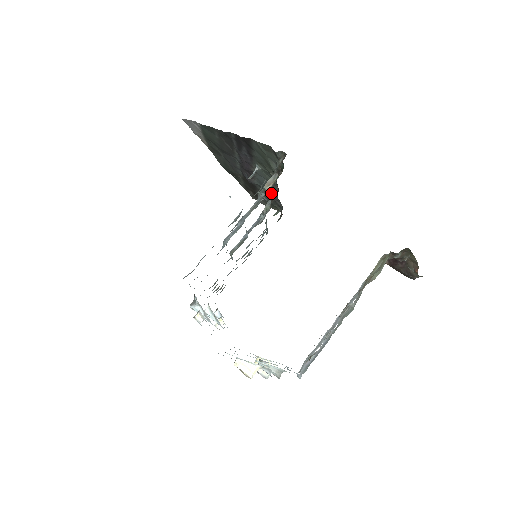
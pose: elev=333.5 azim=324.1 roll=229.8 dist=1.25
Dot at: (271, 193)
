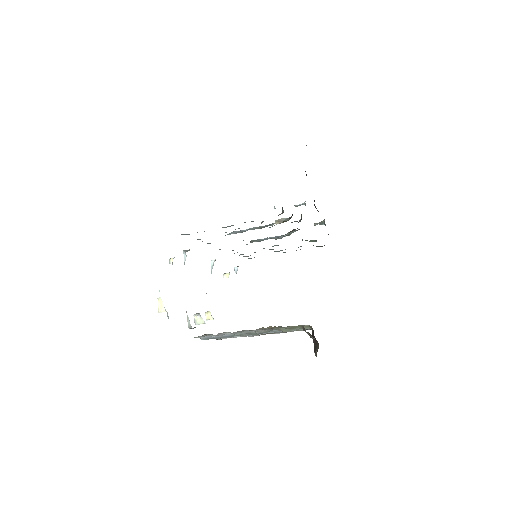
Dot at: occluded
